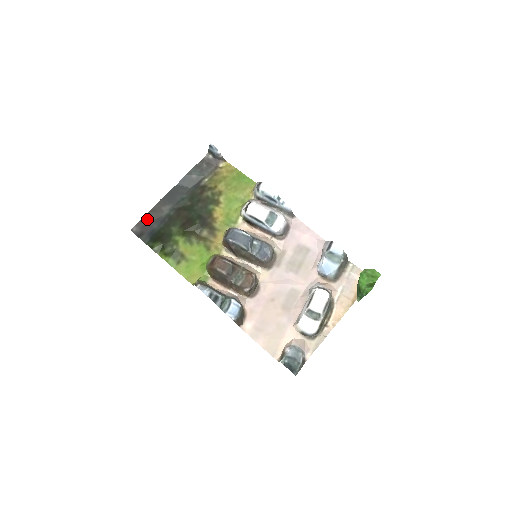
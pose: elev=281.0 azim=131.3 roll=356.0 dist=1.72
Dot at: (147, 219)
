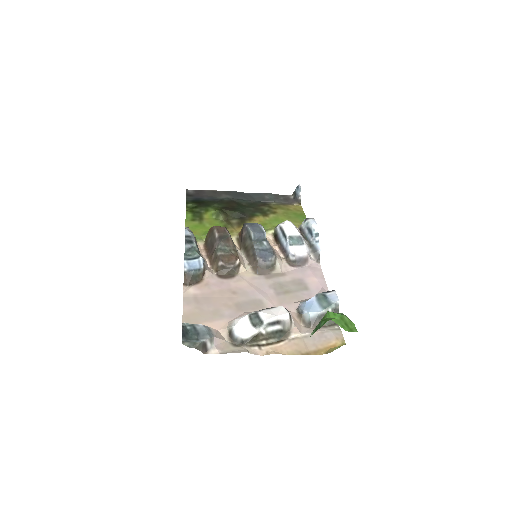
Dot at: (205, 192)
